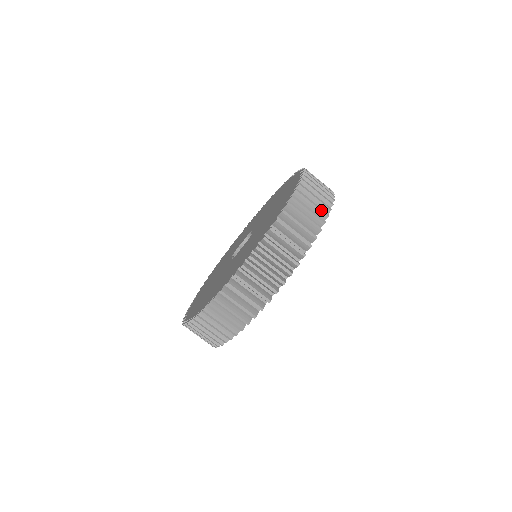
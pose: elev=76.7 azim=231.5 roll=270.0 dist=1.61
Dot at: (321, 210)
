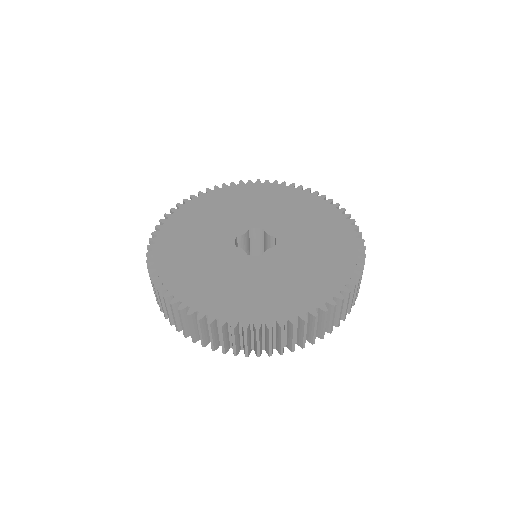
Dot at: occluded
